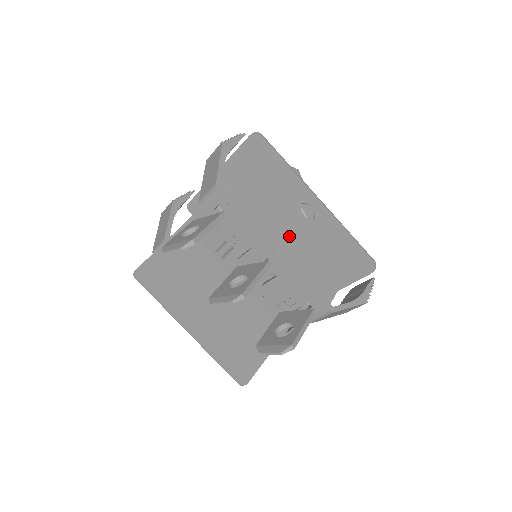
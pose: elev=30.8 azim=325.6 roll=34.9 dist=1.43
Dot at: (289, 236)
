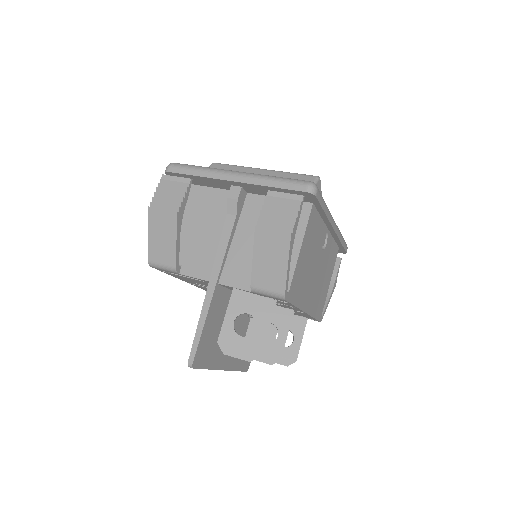
Dot at: (313, 286)
